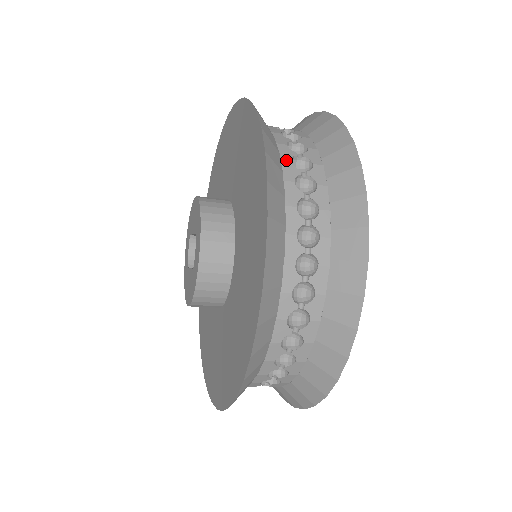
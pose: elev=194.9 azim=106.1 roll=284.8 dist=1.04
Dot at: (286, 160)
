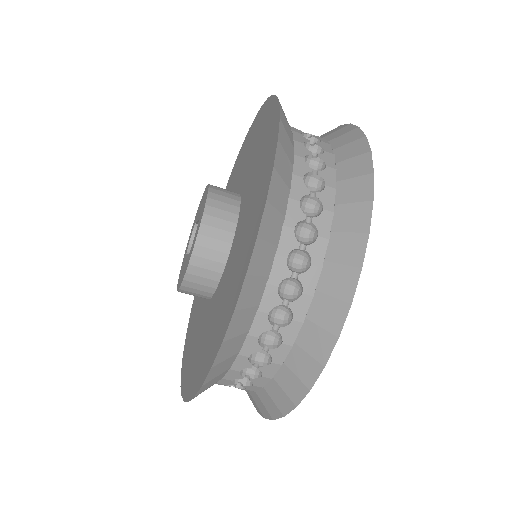
Dot at: (299, 156)
